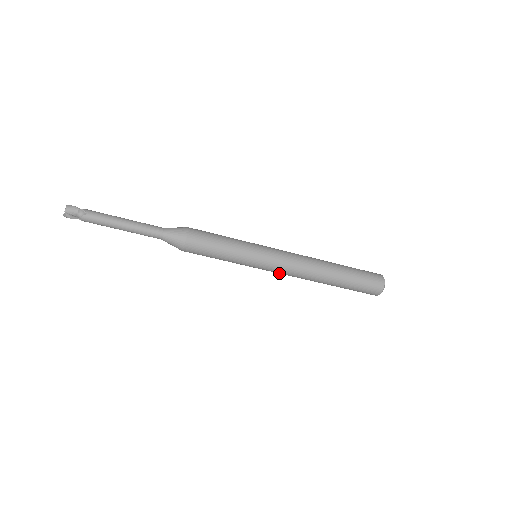
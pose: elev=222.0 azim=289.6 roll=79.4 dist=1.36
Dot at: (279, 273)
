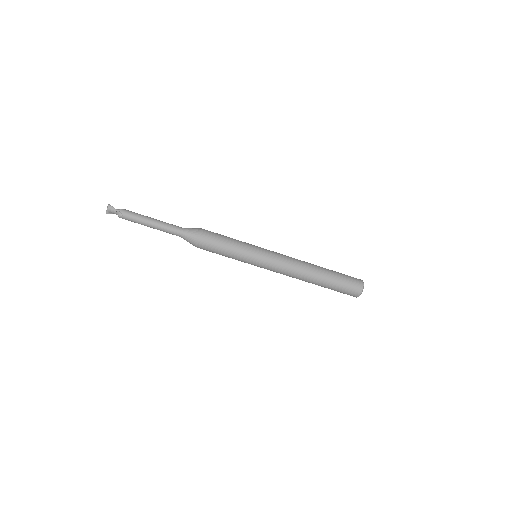
Dot at: occluded
